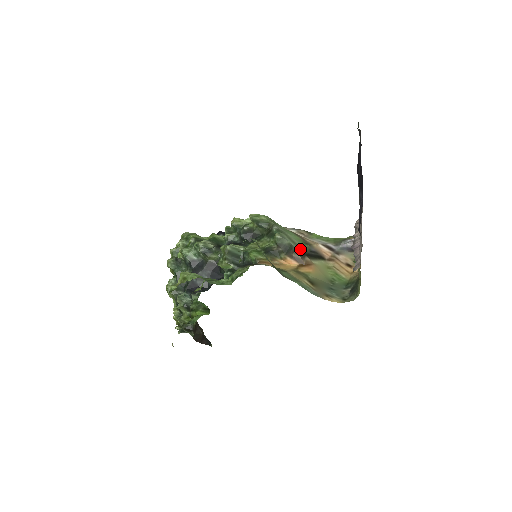
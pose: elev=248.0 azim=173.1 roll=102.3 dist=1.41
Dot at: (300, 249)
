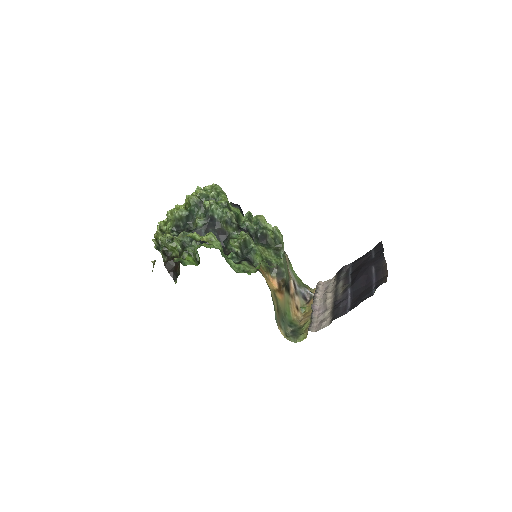
Dot at: (286, 280)
